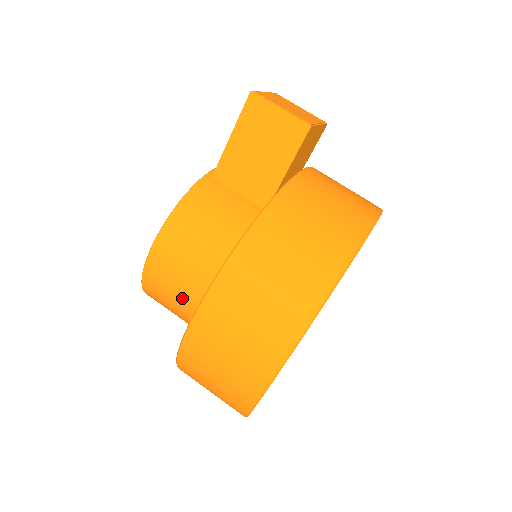
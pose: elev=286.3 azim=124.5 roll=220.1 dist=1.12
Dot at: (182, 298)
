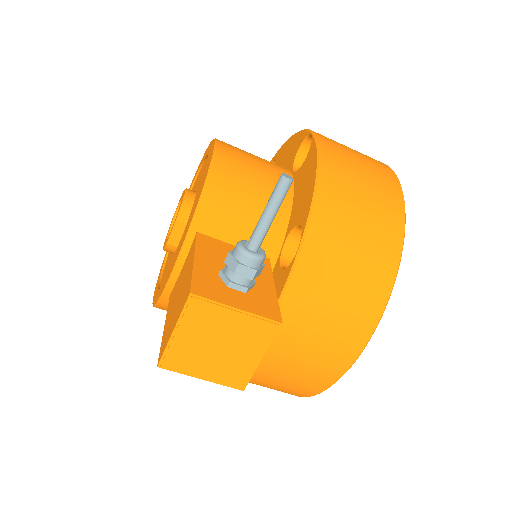
Dot at: occluded
